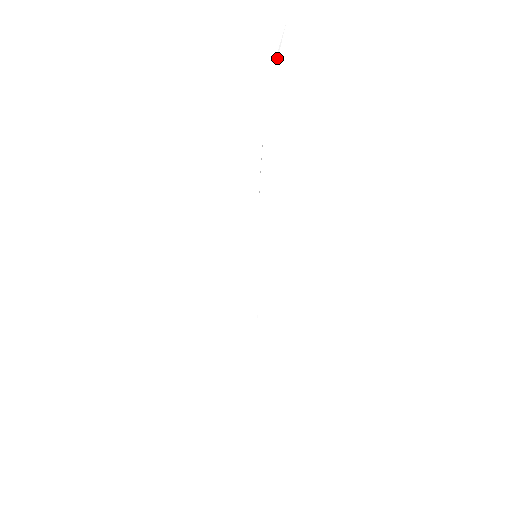
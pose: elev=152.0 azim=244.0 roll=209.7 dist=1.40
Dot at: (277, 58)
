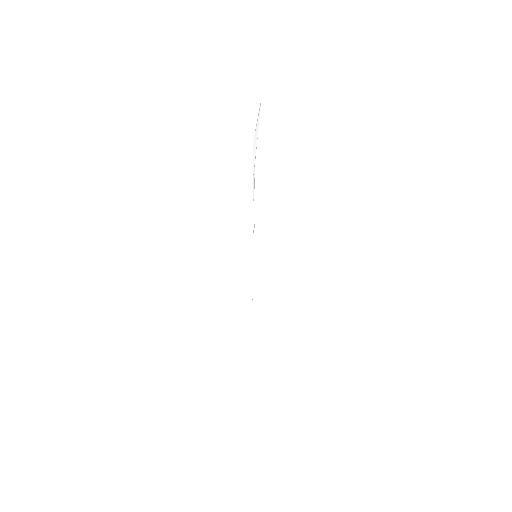
Dot at: (257, 135)
